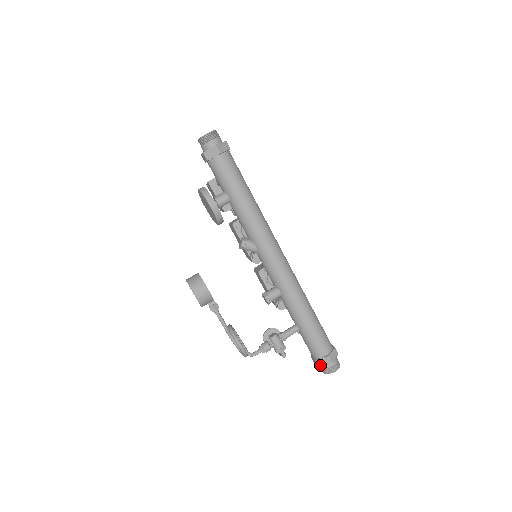
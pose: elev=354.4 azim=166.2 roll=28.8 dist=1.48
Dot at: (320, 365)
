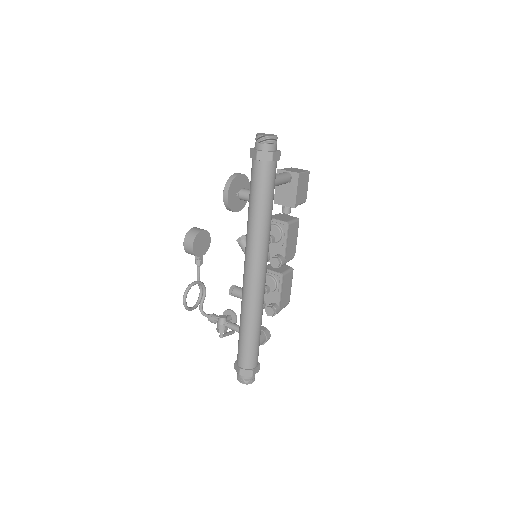
Dot at: (235, 368)
